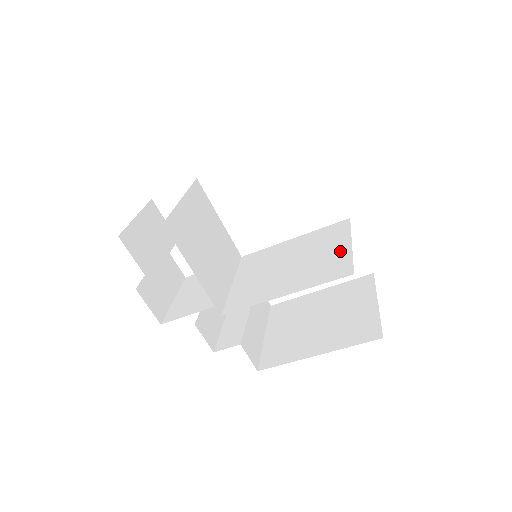
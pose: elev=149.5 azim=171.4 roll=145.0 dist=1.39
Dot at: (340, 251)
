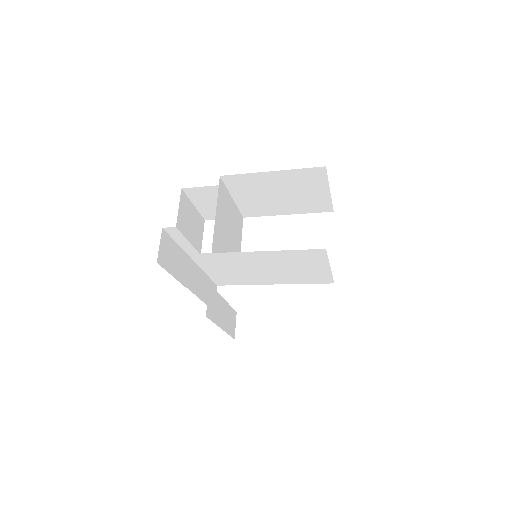
Dot at: (320, 265)
